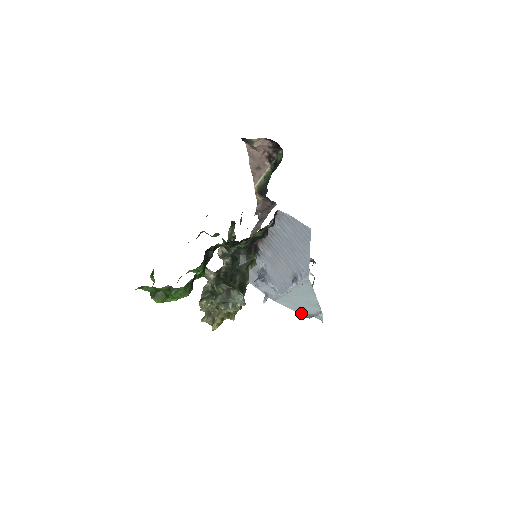
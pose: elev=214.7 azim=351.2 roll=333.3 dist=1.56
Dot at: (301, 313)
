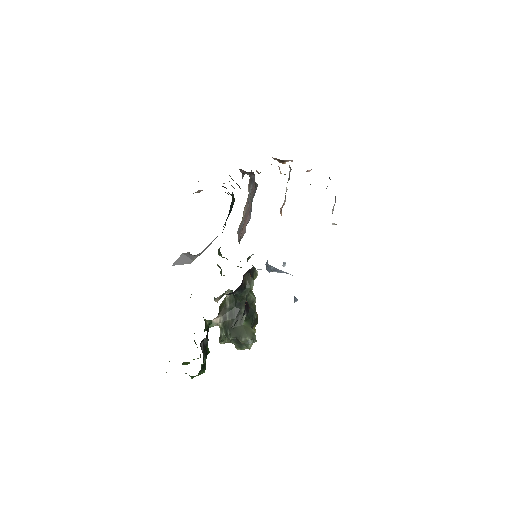
Dot at: occluded
